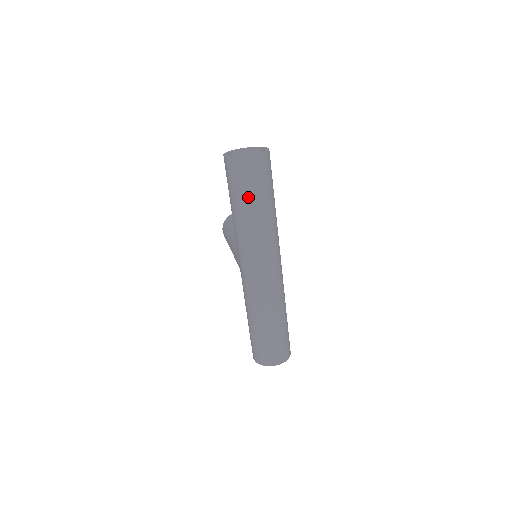
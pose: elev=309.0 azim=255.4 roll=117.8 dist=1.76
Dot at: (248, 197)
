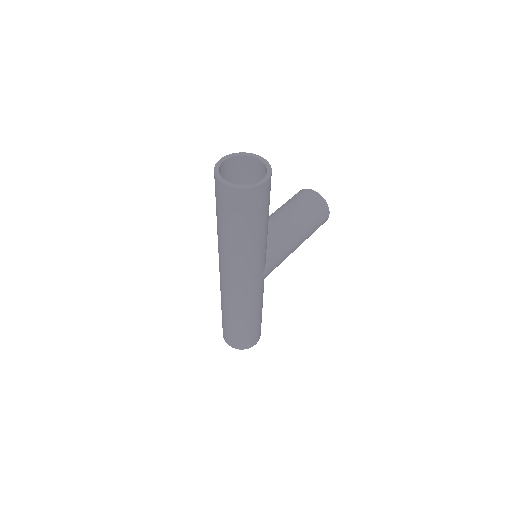
Dot at: (219, 215)
